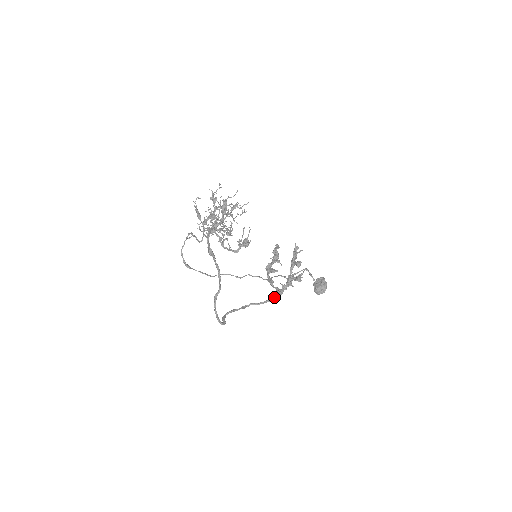
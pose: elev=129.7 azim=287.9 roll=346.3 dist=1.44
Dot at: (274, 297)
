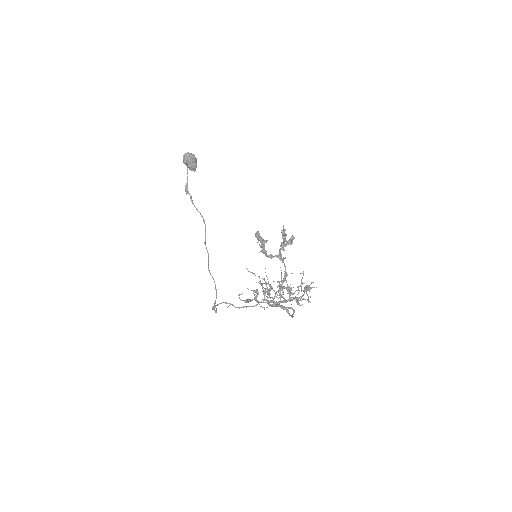
Dot at: (284, 265)
